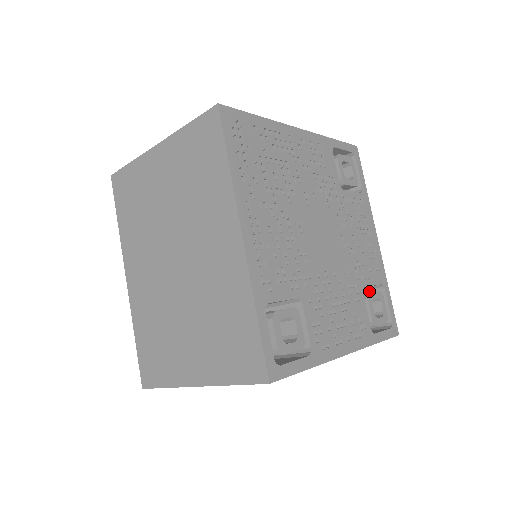
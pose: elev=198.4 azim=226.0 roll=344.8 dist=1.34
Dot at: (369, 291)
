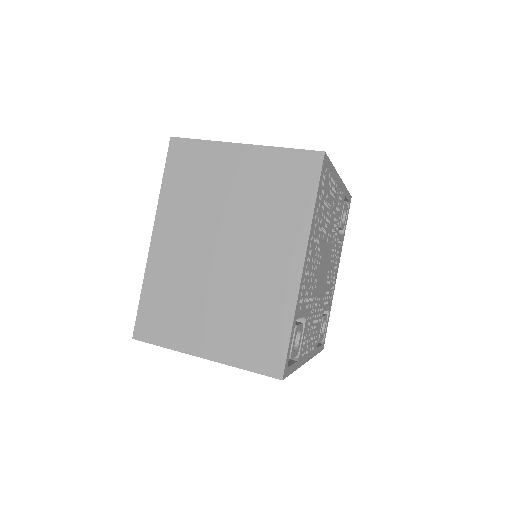
Dot at: occluded
